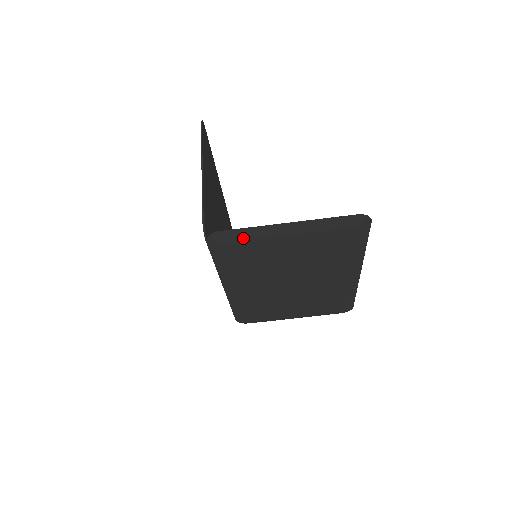
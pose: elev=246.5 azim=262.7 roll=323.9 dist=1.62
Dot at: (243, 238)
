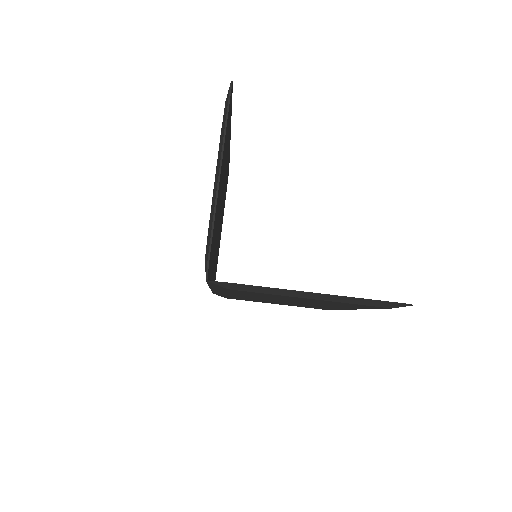
Dot at: (254, 291)
